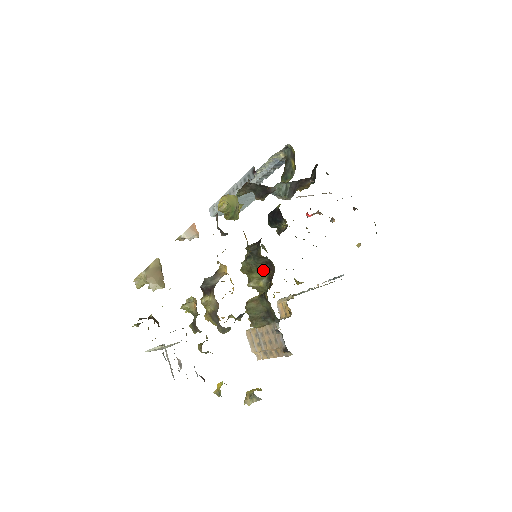
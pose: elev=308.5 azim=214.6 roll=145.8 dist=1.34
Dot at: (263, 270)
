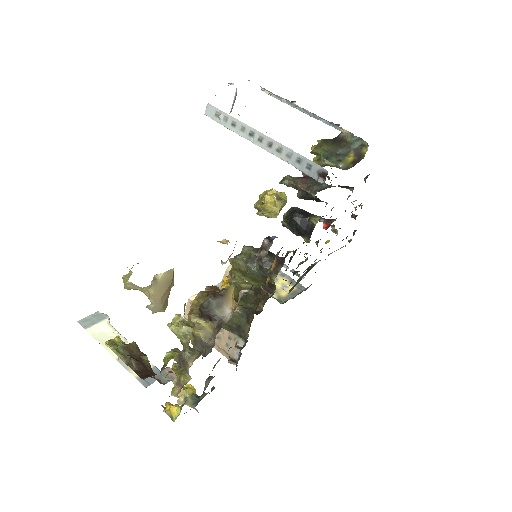
Dot at: (257, 282)
